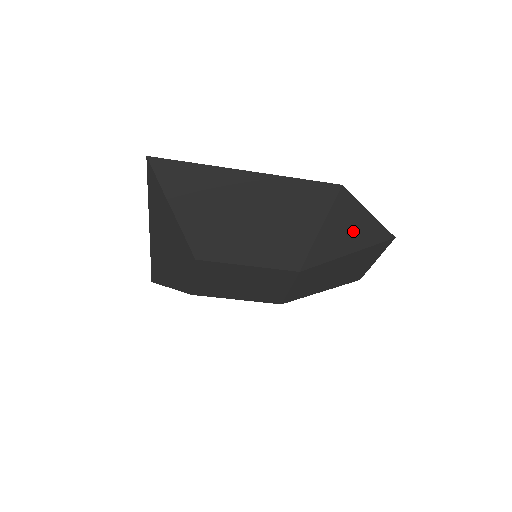
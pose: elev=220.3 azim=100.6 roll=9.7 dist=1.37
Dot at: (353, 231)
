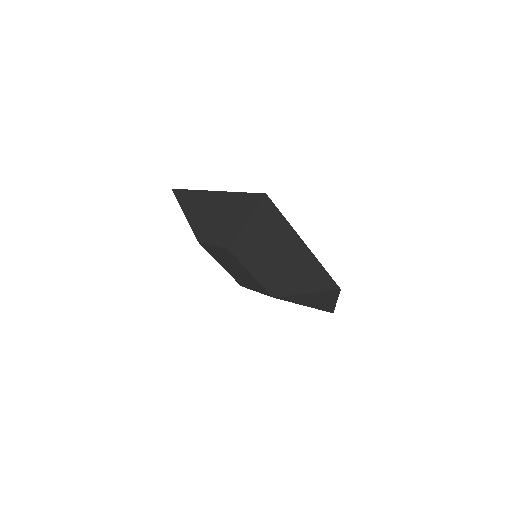
Dot at: (319, 302)
